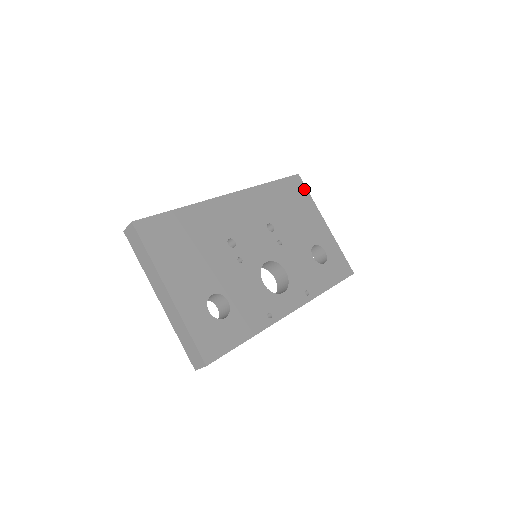
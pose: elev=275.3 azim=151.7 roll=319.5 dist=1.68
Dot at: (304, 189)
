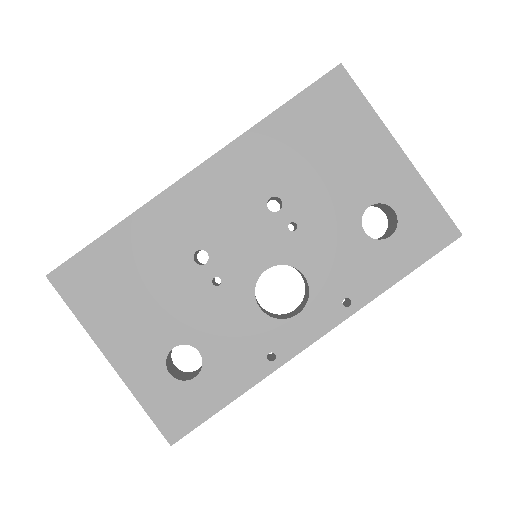
Dot at: (353, 93)
